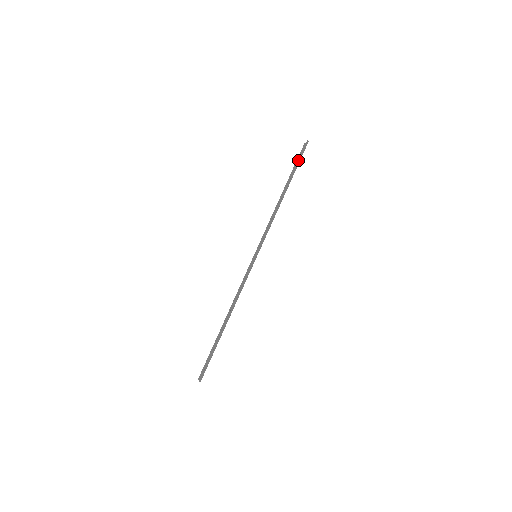
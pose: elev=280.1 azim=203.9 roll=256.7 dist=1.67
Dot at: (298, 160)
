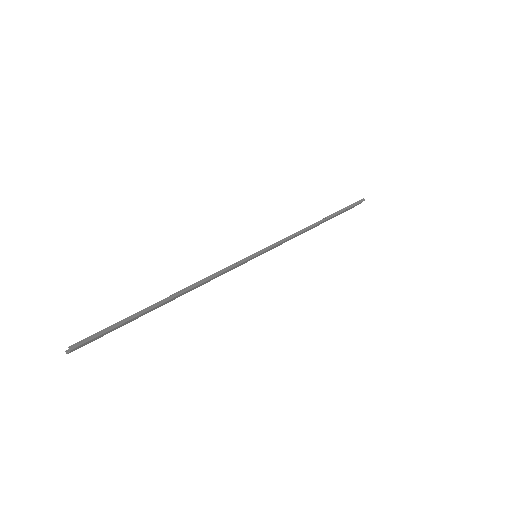
Dot at: (348, 206)
